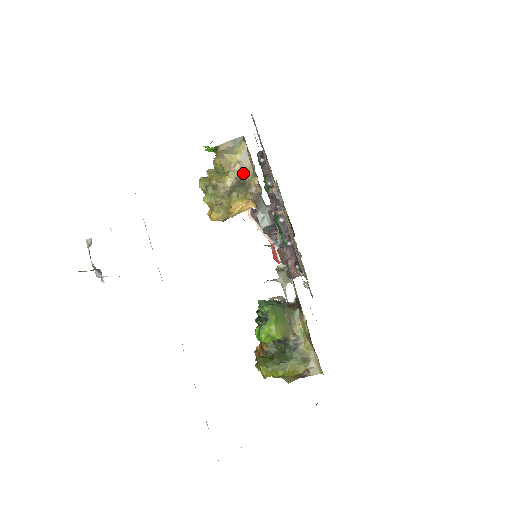
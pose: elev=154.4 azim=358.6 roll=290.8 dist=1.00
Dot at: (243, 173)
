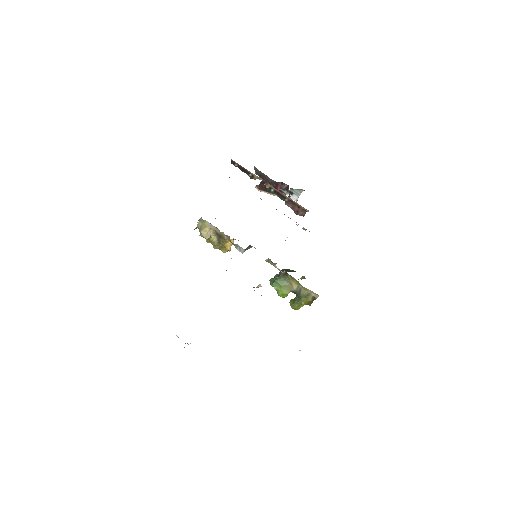
Dot at: (216, 232)
